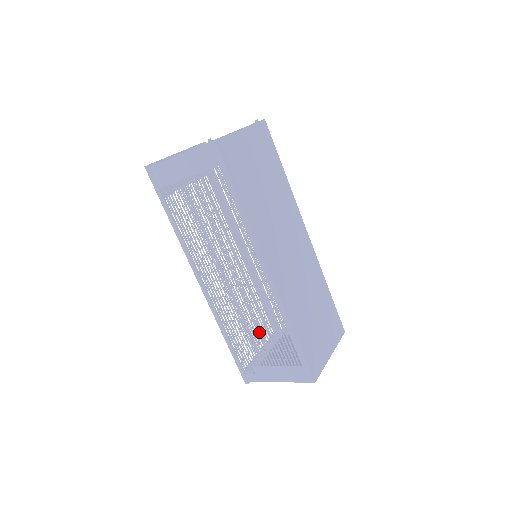
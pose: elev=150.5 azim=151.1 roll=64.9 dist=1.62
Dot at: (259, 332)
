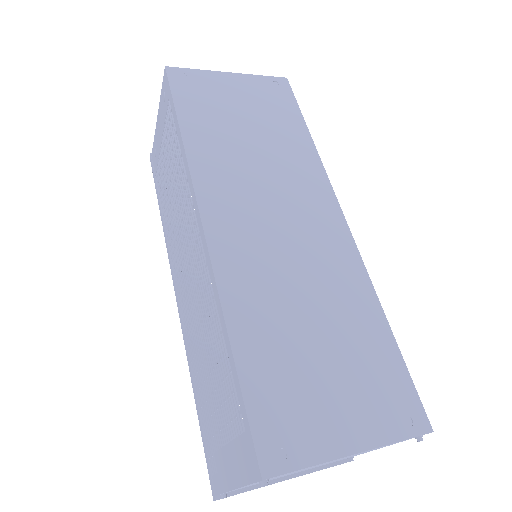
Dot at: (211, 364)
